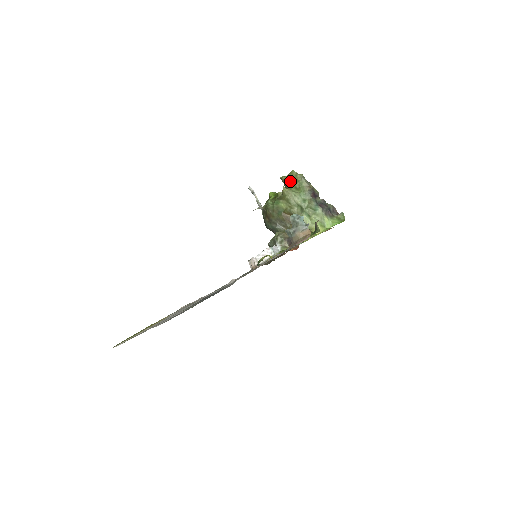
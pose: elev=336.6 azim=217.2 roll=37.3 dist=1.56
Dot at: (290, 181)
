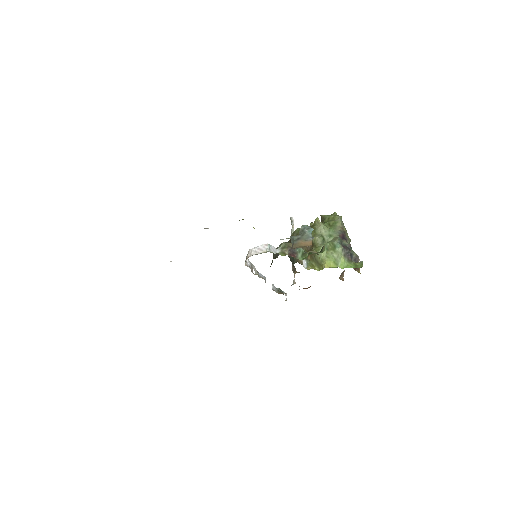
Dot at: (327, 218)
